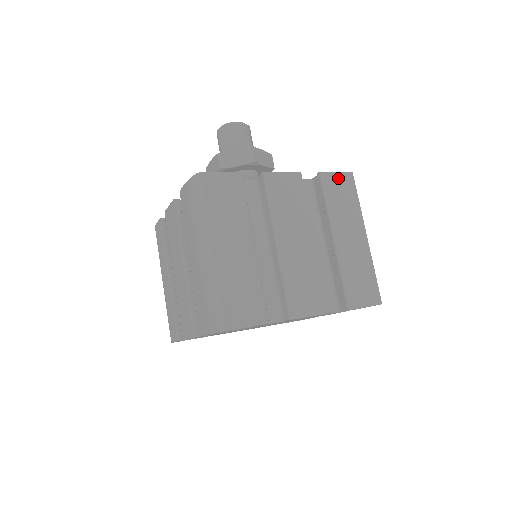
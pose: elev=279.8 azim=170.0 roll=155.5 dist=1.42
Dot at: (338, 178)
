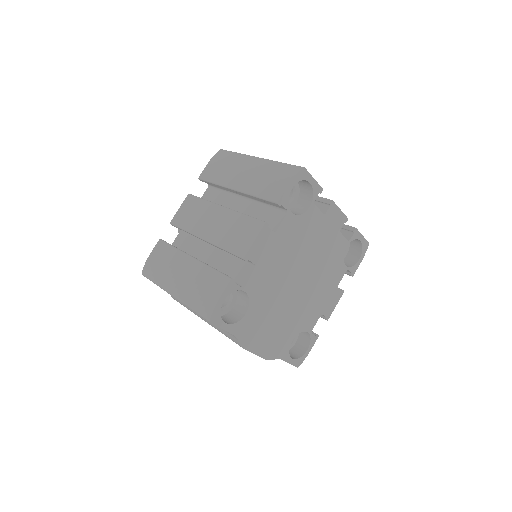
Dot at: occluded
